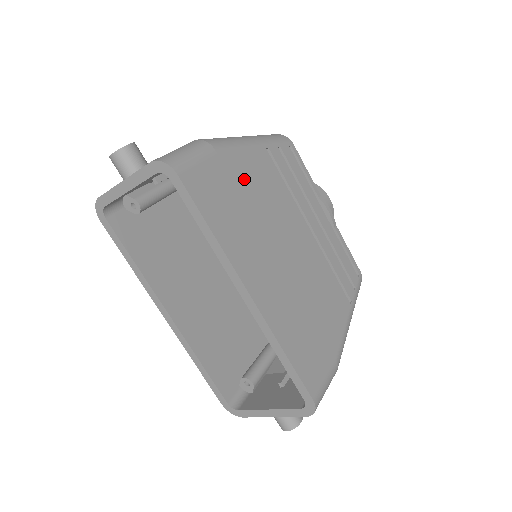
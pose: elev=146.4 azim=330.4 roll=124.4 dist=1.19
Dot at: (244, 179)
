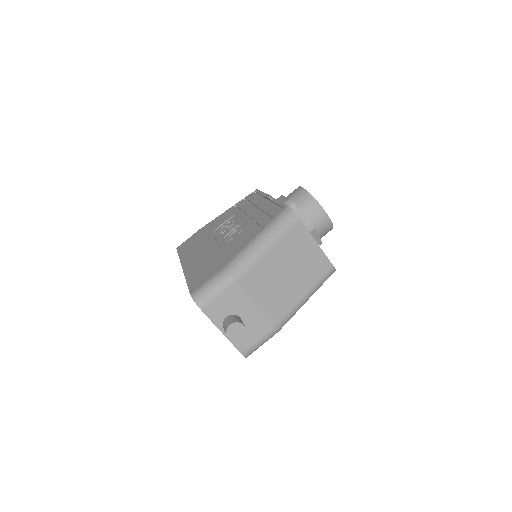
Dot at: occluded
